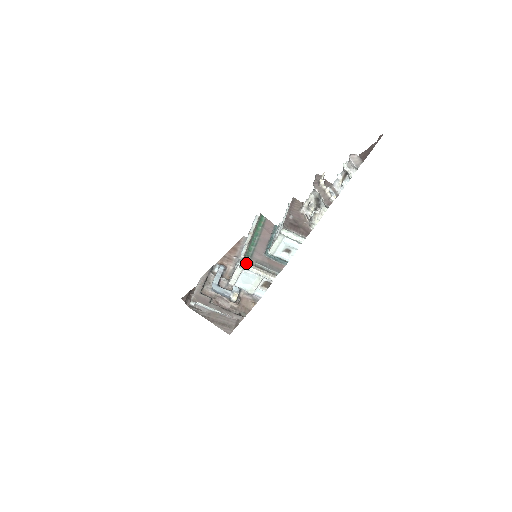
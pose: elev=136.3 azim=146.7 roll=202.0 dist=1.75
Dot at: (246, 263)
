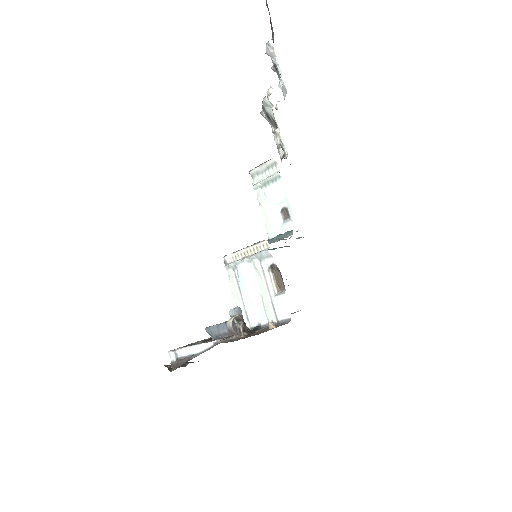
Dot at: (228, 255)
